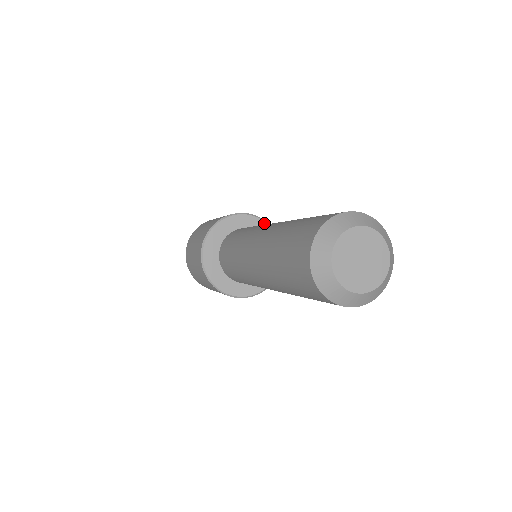
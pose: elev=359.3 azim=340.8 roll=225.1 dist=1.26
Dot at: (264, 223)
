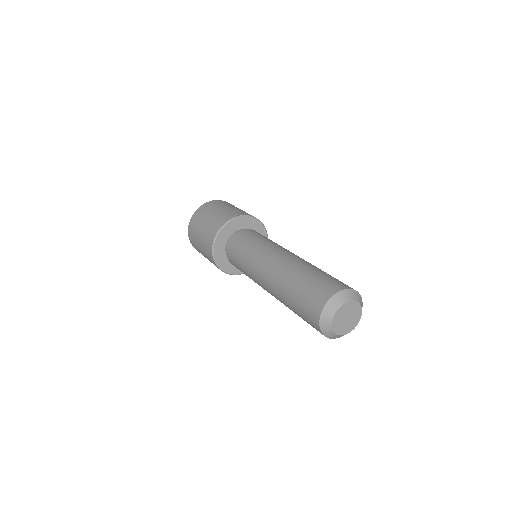
Dot at: (240, 218)
